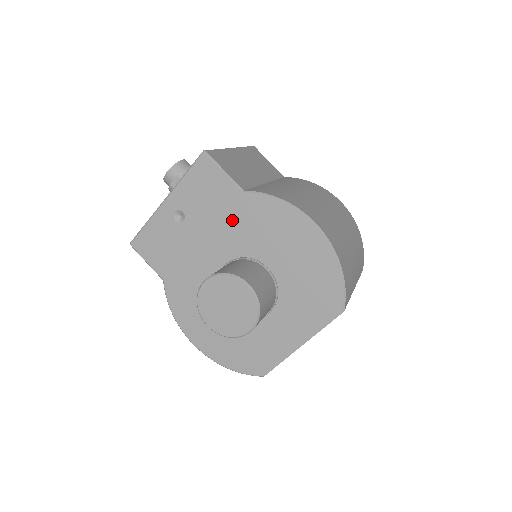
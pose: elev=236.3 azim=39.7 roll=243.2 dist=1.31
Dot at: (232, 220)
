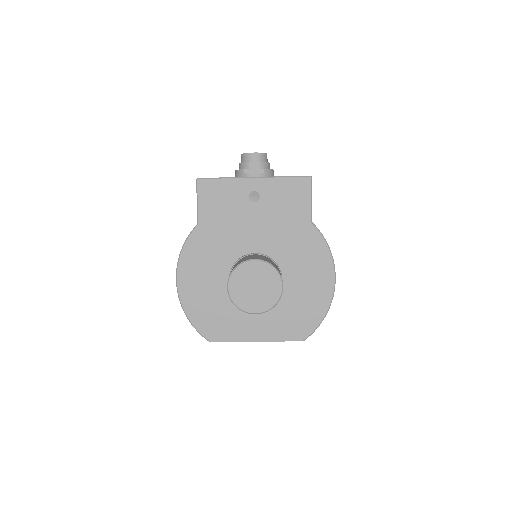
Dot at: (288, 232)
